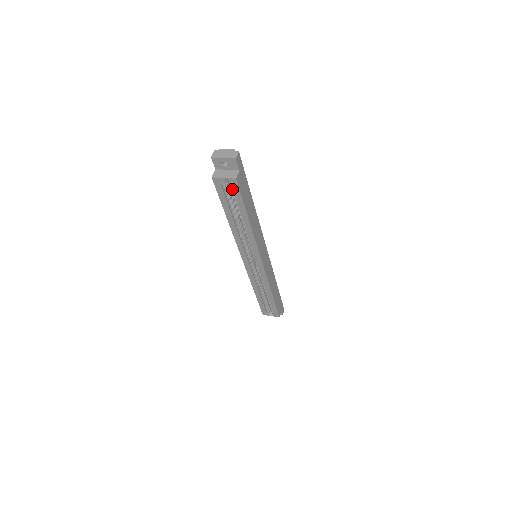
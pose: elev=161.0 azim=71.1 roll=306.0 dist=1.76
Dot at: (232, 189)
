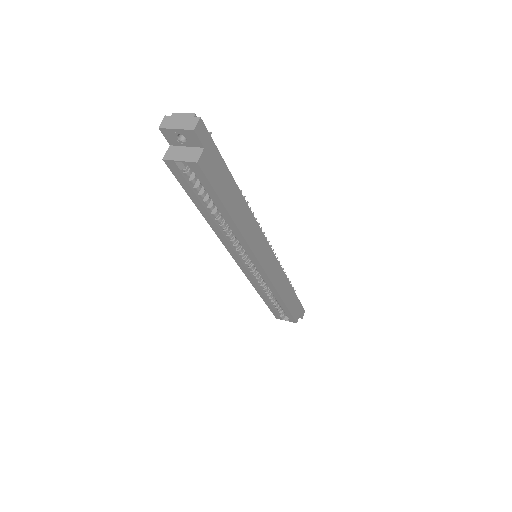
Dot at: (197, 176)
